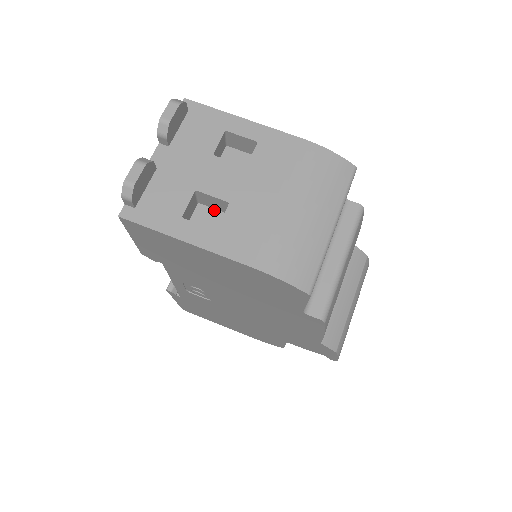
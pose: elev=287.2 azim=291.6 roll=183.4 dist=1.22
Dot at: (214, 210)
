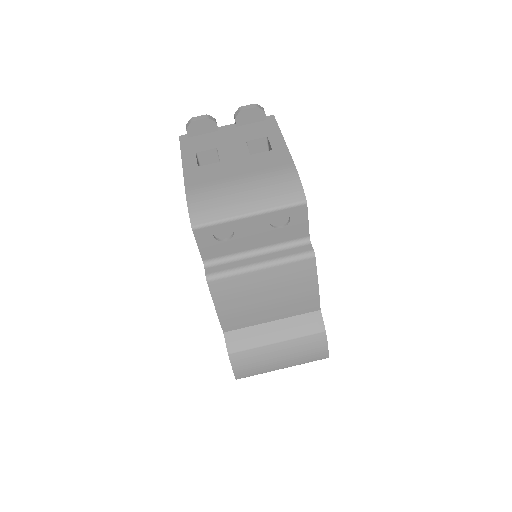
Dot at: occluded
